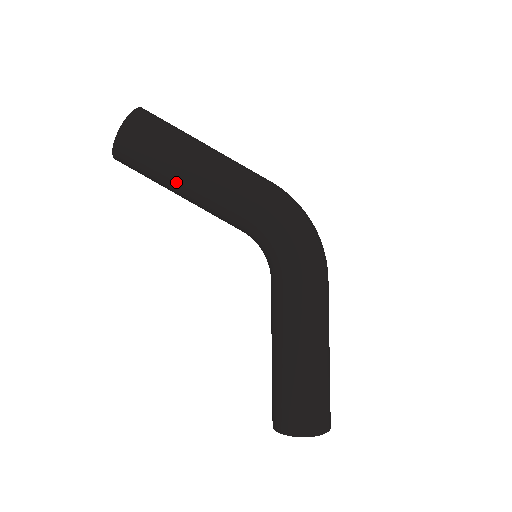
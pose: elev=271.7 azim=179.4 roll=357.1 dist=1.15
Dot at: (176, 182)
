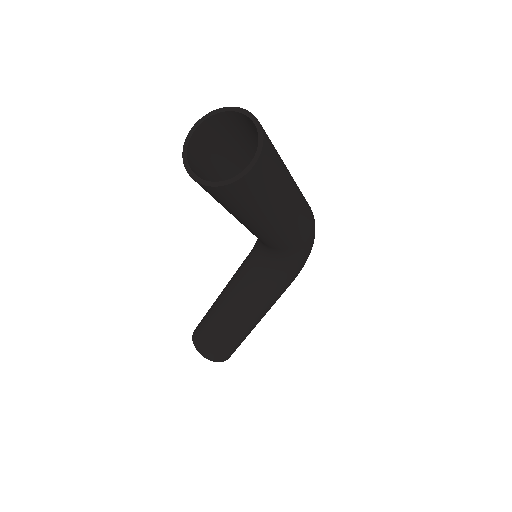
Dot at: (250, 222)
